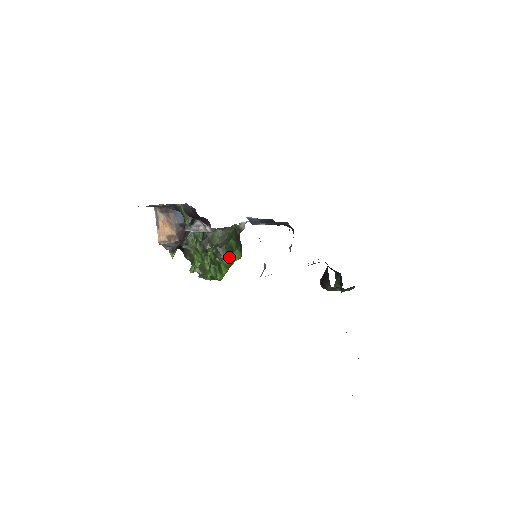
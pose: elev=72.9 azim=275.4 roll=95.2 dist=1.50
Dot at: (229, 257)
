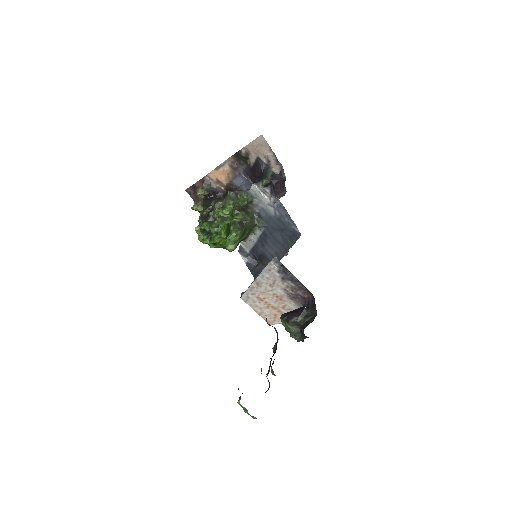
Dot at: (239, 236)
